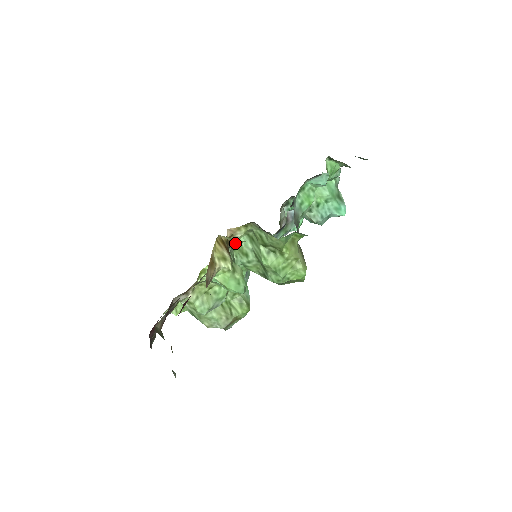
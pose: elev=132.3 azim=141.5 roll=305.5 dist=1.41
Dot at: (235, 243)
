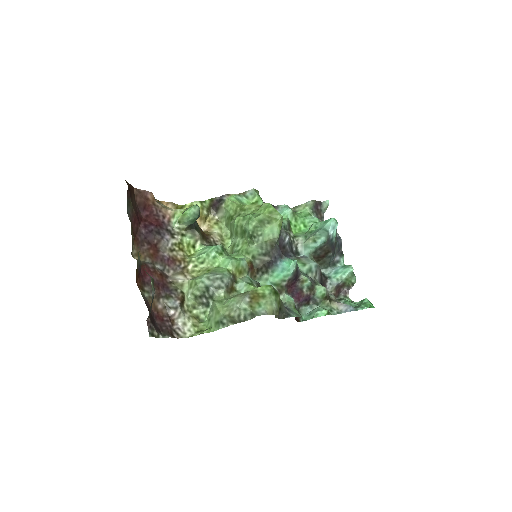
Dot at: occluded
